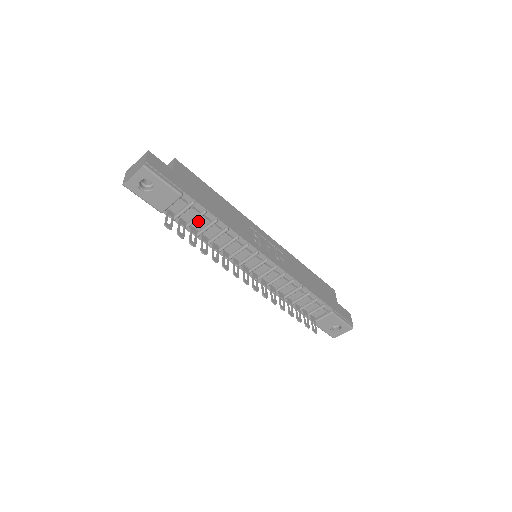
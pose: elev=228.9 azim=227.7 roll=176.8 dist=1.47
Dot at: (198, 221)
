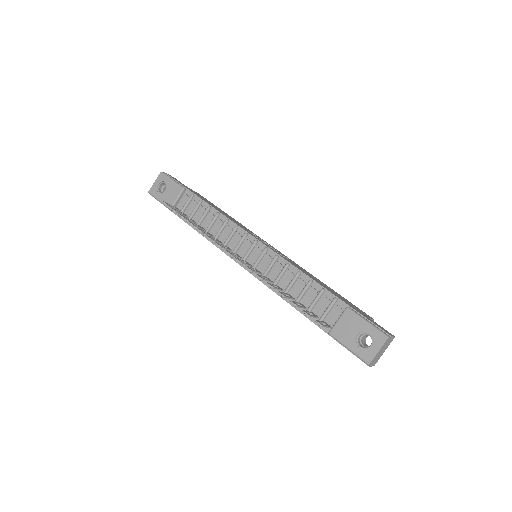
Dot at: (197, 213)
